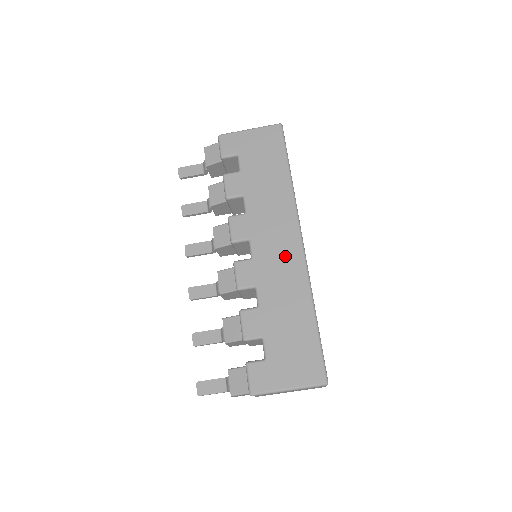
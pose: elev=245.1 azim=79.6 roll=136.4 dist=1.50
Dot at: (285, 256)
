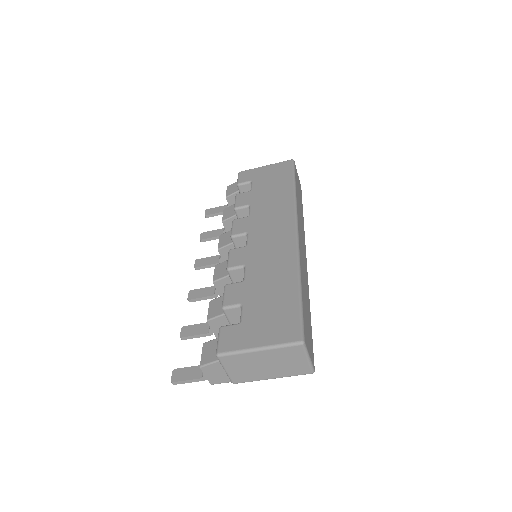
Dot at: (278, 241)
